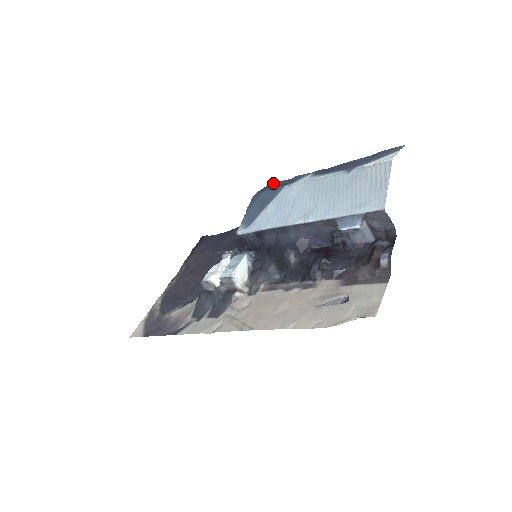
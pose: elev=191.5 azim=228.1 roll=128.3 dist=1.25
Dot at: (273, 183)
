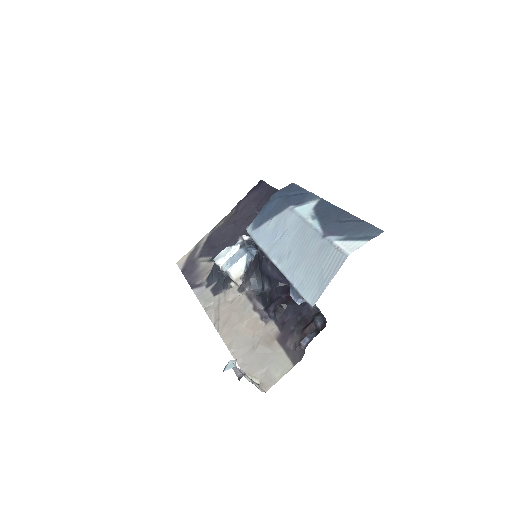
Dot at: (295, 186)
